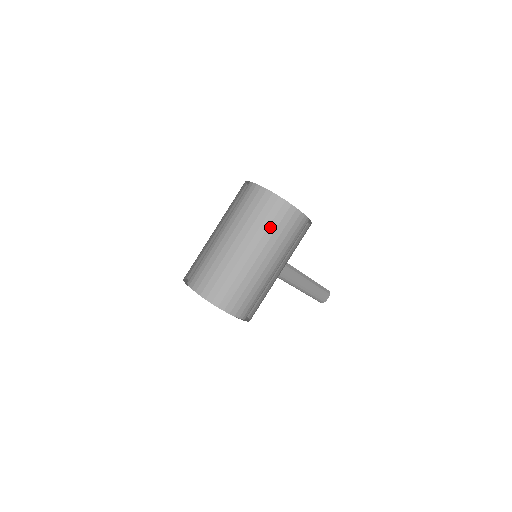
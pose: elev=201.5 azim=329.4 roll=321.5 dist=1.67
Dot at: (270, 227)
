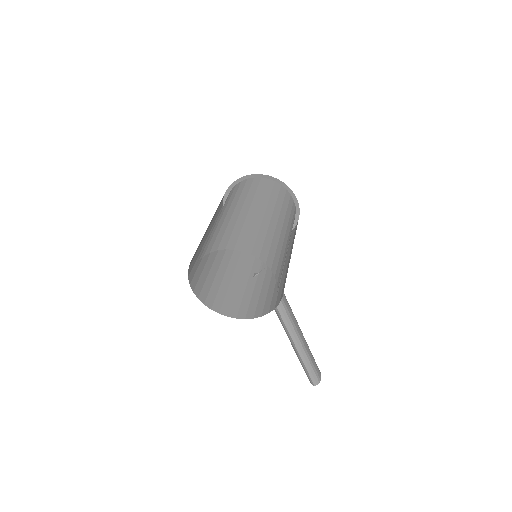
Dot at: (271, 197)
